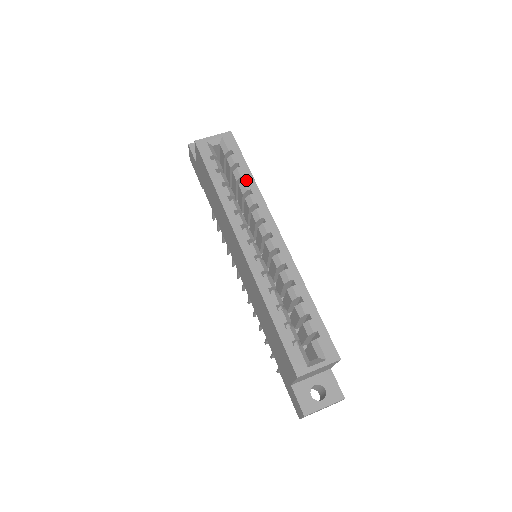
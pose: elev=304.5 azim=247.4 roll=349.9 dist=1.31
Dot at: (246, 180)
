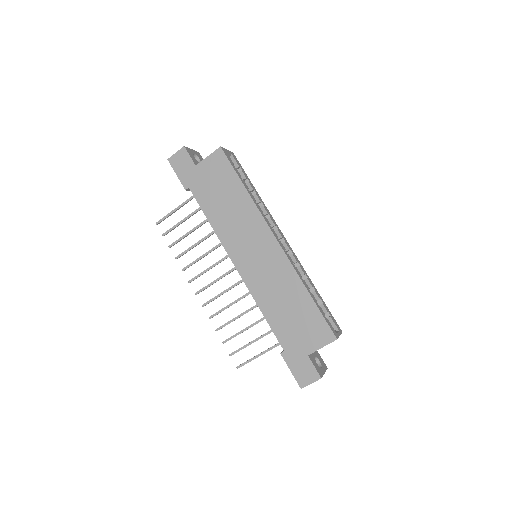
Dot at: (257, 194)
